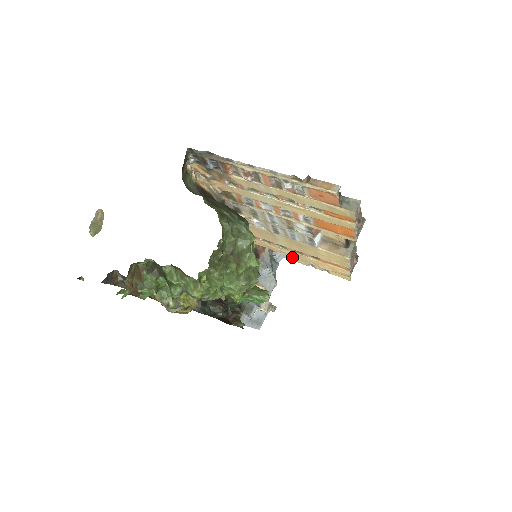
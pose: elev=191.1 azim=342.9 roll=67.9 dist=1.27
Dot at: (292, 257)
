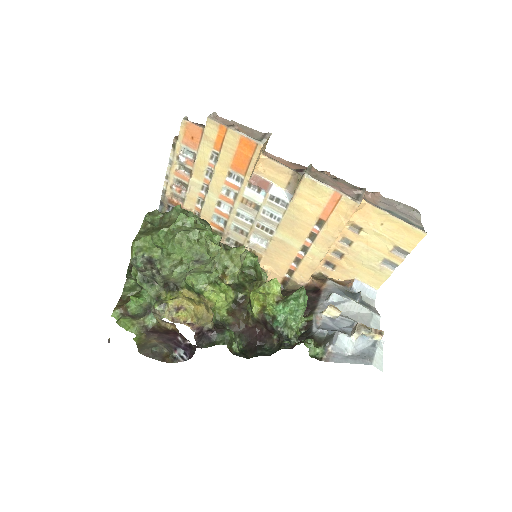
Dot at: (374, 278)
